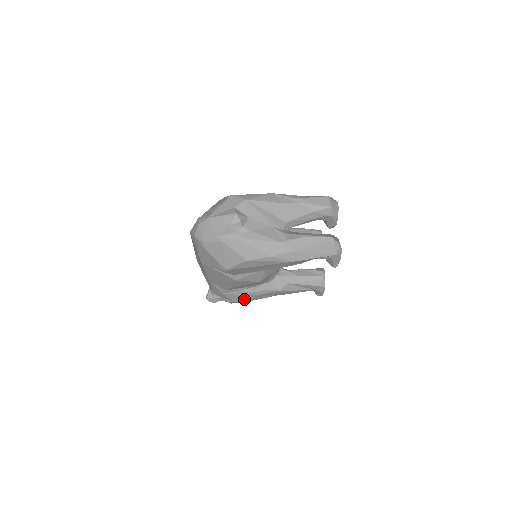
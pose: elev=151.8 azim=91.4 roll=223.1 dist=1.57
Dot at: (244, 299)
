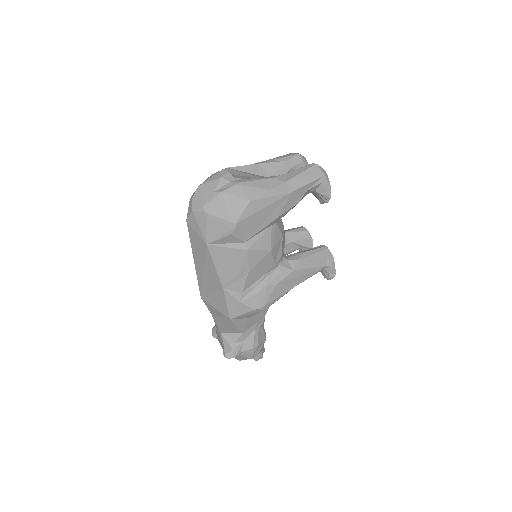
Dot at: (264, 299)
